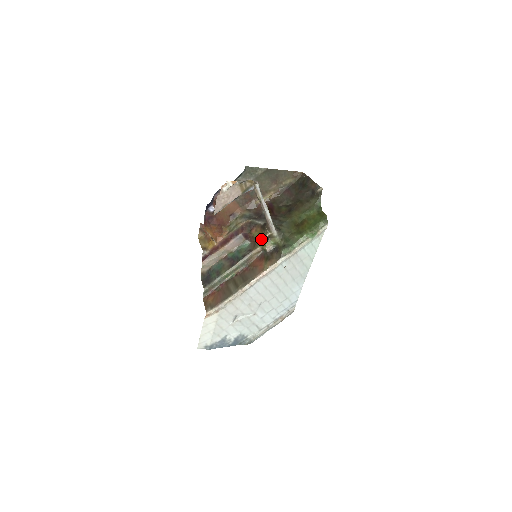
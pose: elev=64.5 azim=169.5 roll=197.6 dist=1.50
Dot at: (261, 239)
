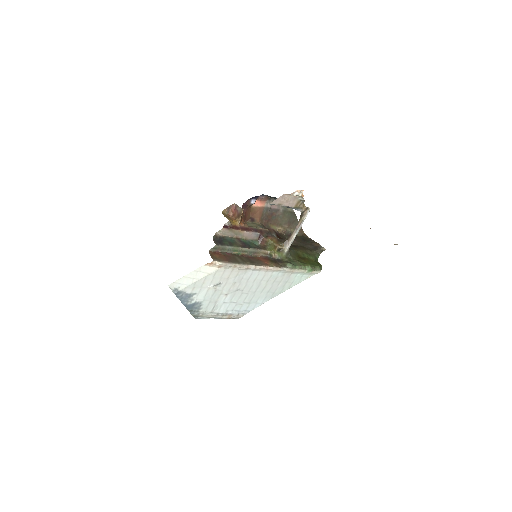
Dot at: (275, 246)
